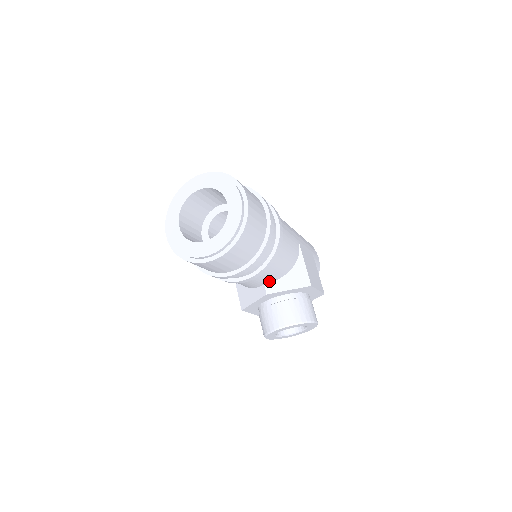
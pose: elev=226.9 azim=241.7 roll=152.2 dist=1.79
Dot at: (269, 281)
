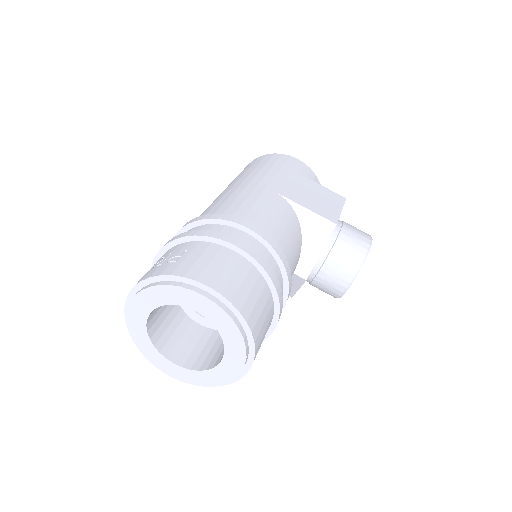
Dot at: (295, 267)
